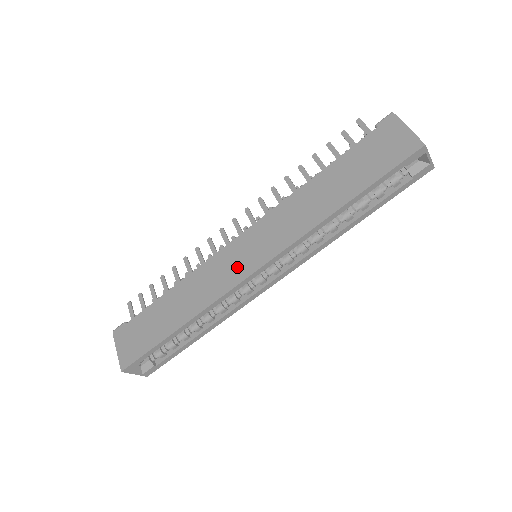
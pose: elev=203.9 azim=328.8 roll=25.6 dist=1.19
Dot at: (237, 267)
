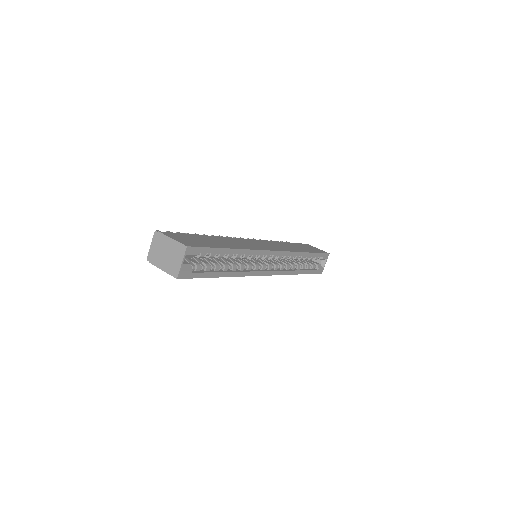
Dot at: (260, 246)
